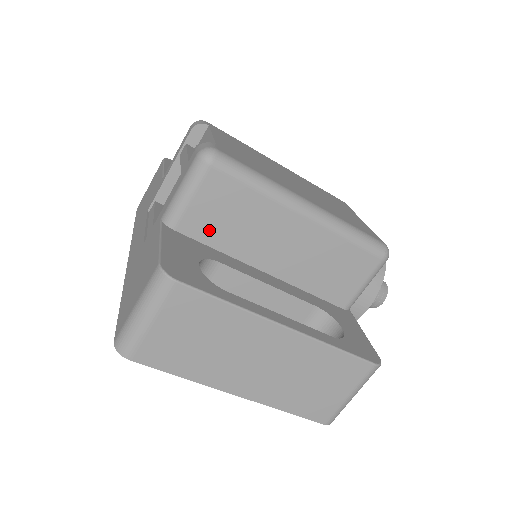
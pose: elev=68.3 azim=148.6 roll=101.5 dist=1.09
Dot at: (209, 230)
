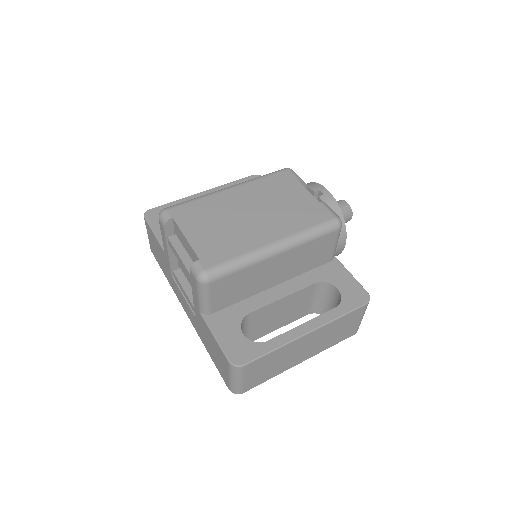
Dot at: (230, 300)
